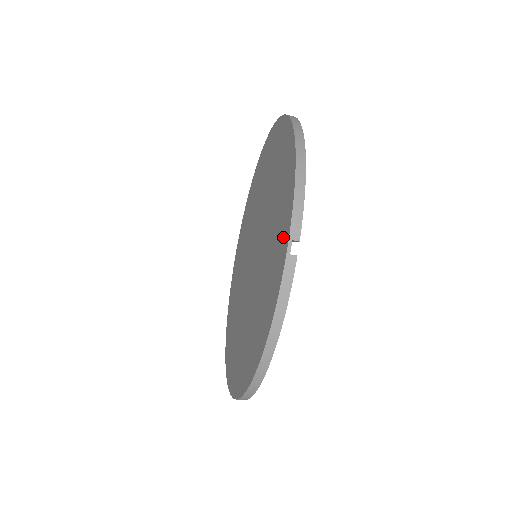
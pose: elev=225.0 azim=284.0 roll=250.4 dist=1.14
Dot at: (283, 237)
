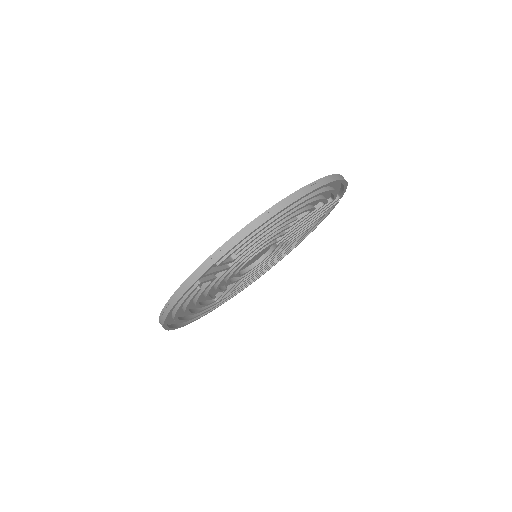
Dot at: occluded
